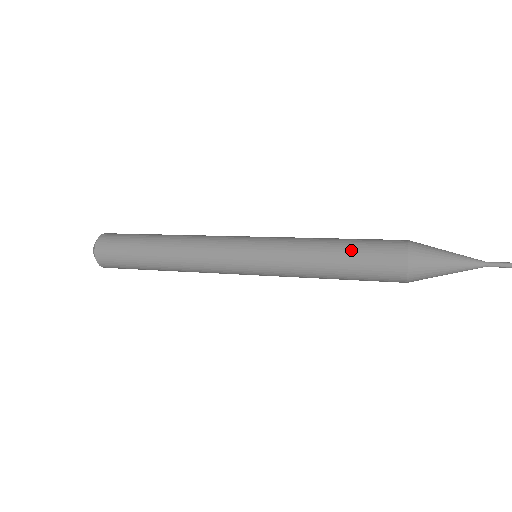
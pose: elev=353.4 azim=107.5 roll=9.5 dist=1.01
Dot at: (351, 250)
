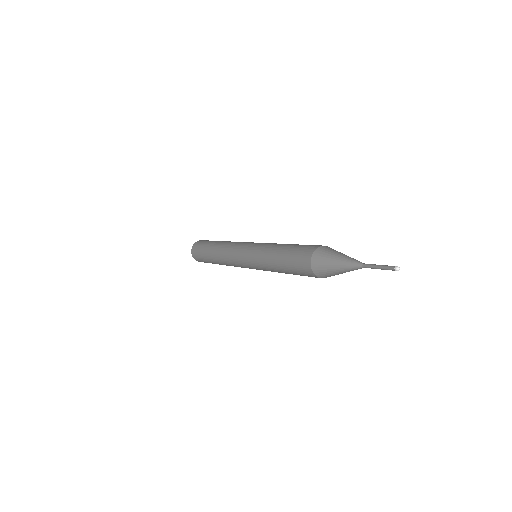
Dot at: (298, 244)
